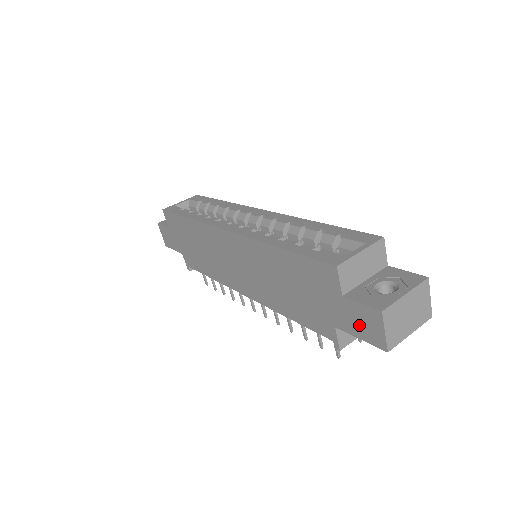
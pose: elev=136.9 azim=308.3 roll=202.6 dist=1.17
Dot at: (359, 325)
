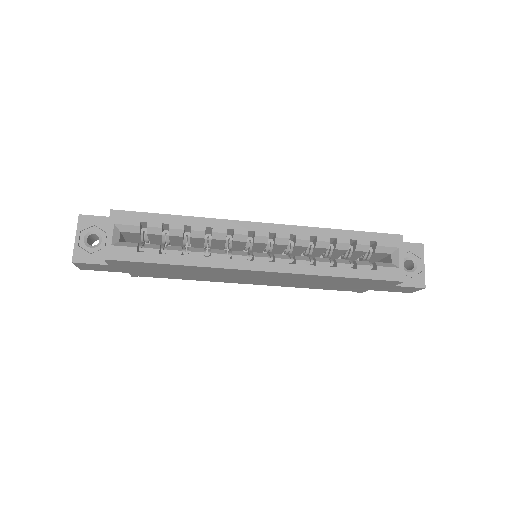
Dot at: (397, 290)
